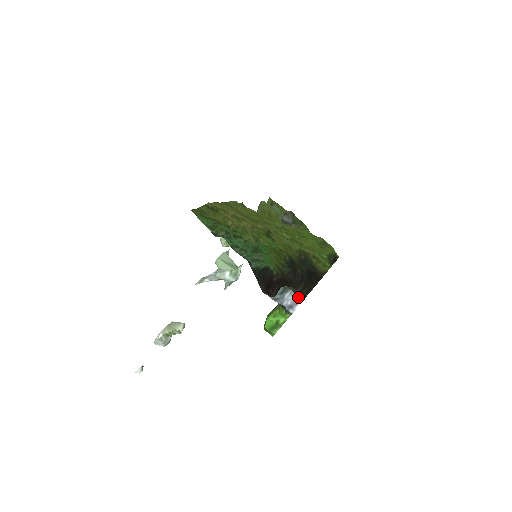
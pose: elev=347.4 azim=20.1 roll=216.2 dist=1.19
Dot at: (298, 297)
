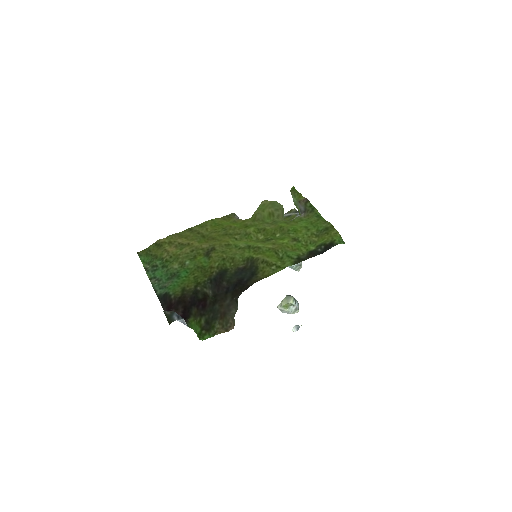
Dot at: (181, 317)
